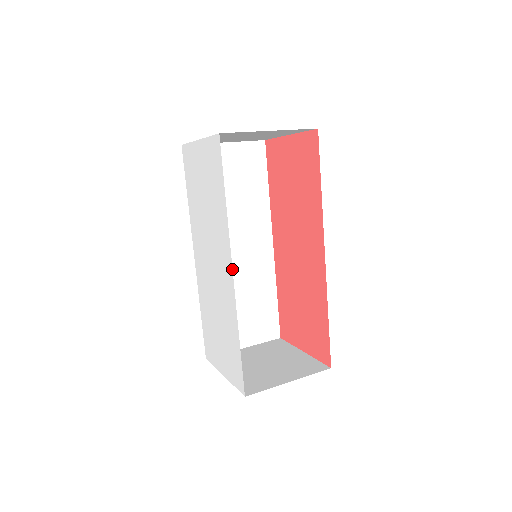
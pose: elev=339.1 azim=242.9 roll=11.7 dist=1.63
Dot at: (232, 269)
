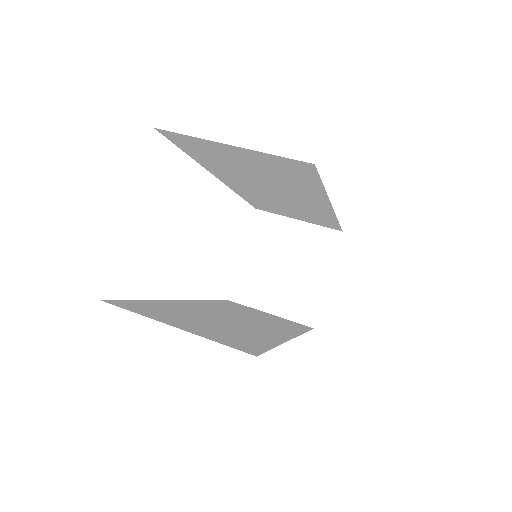
Dot at: occluded
